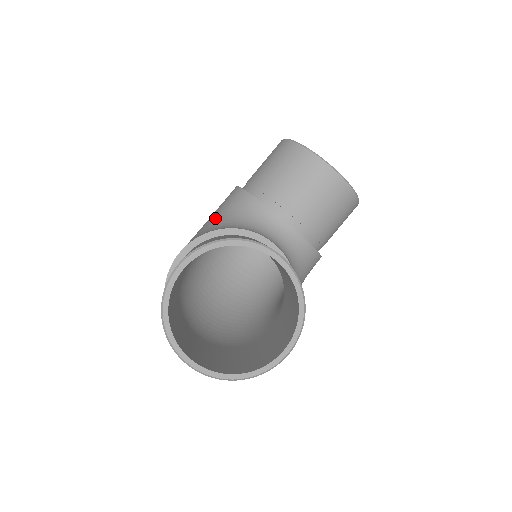
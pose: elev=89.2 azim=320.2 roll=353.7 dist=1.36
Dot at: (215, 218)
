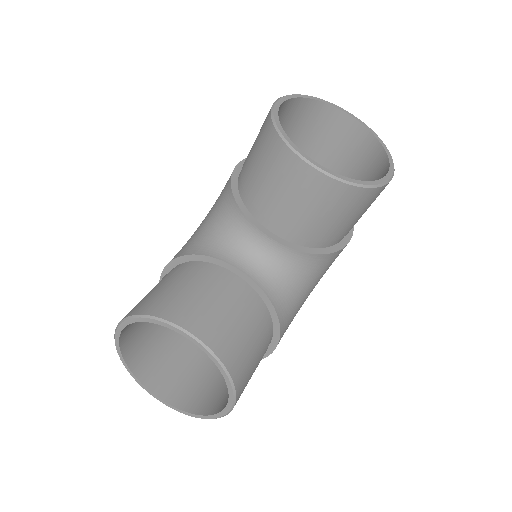
Dot at: (206, 218)
